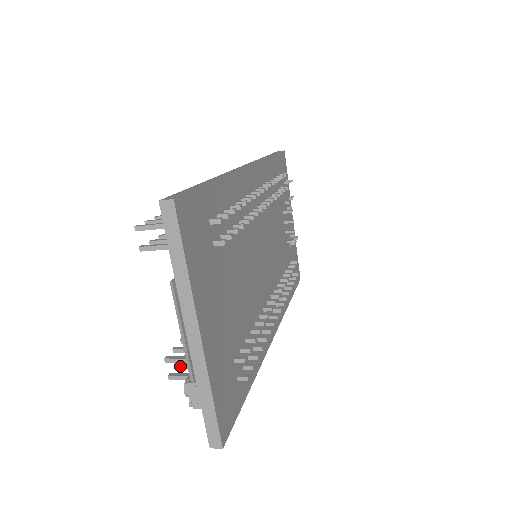
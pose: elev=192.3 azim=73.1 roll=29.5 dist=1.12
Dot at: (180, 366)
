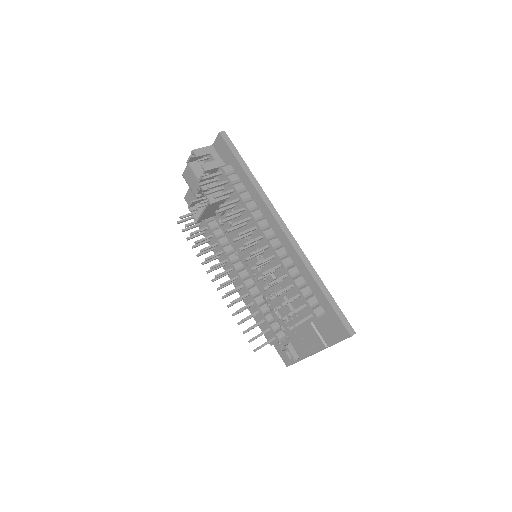
Dot at: occluded
